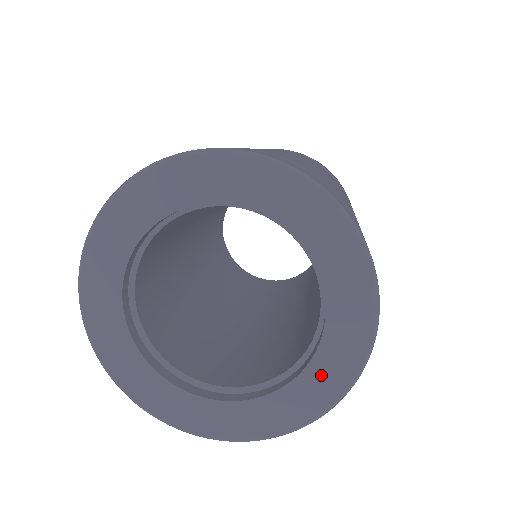
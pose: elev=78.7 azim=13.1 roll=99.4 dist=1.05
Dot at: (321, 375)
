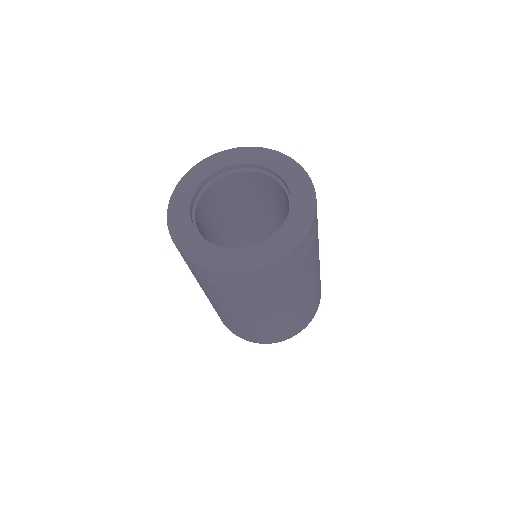
Dot at: (241, 256)
